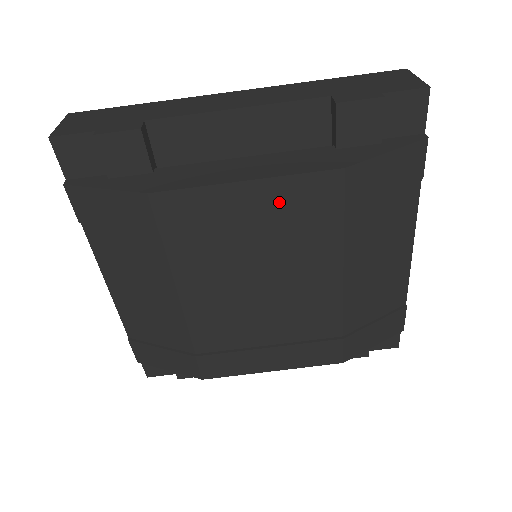
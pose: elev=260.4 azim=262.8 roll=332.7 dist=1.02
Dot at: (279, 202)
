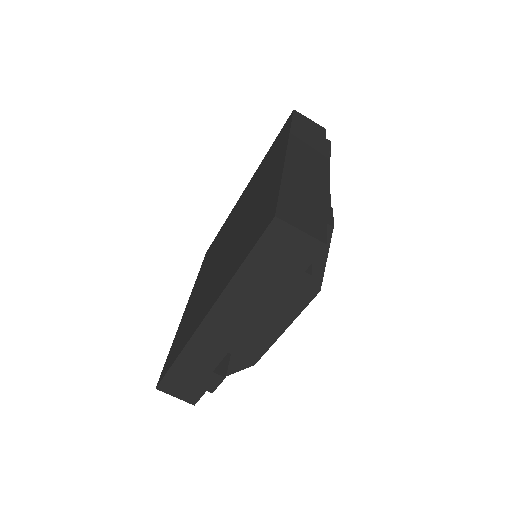
Dot at: occluded
